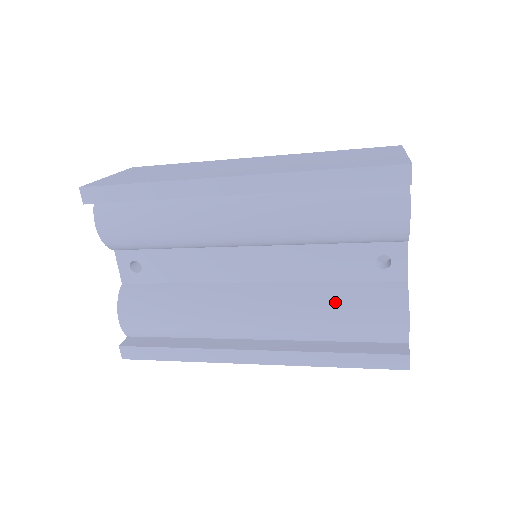
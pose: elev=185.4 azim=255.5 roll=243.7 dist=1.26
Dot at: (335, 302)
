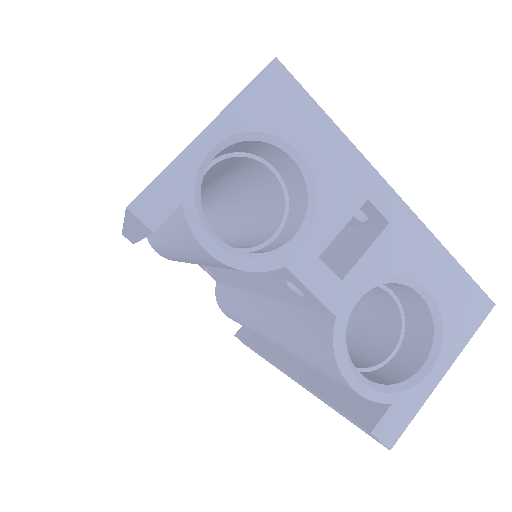
Dot at: (288, 335)
